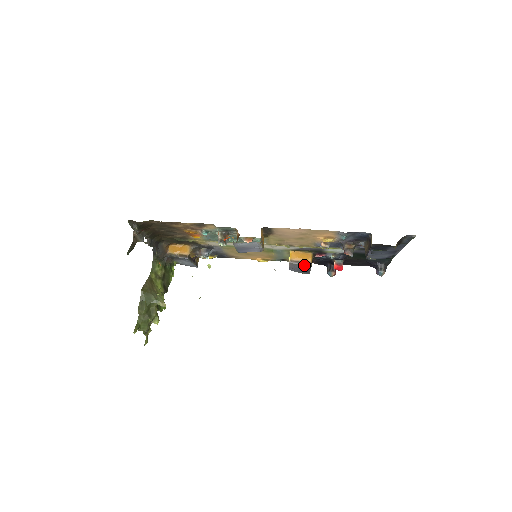
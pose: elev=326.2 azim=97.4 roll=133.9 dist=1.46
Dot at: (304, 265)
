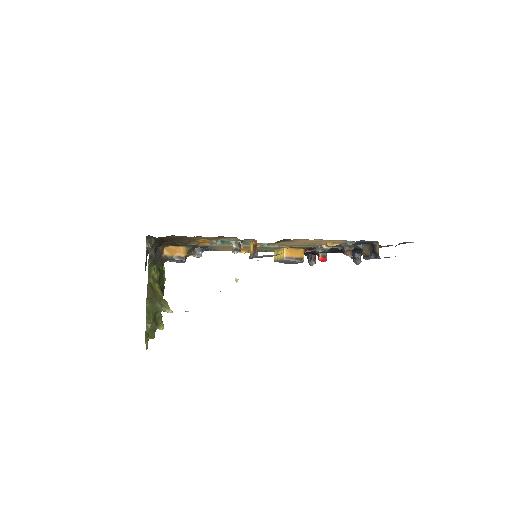
Dot at: (298, 261)
